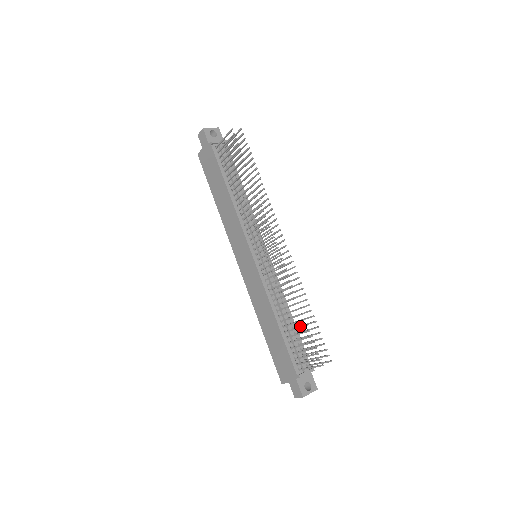
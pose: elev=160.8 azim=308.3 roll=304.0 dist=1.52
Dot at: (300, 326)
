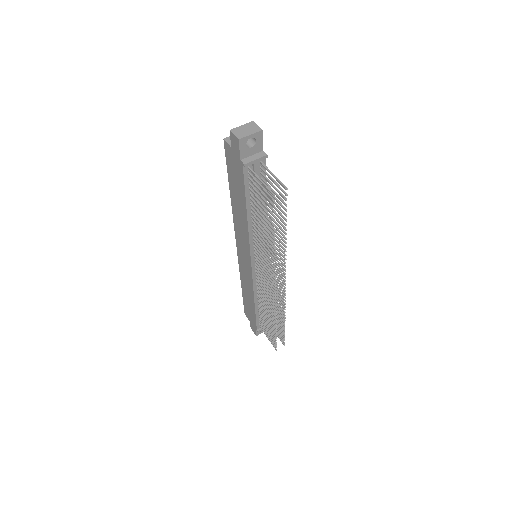
Dot at: (271, 327)
